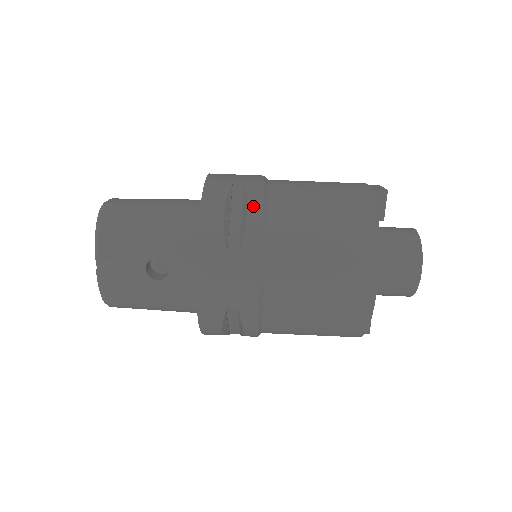
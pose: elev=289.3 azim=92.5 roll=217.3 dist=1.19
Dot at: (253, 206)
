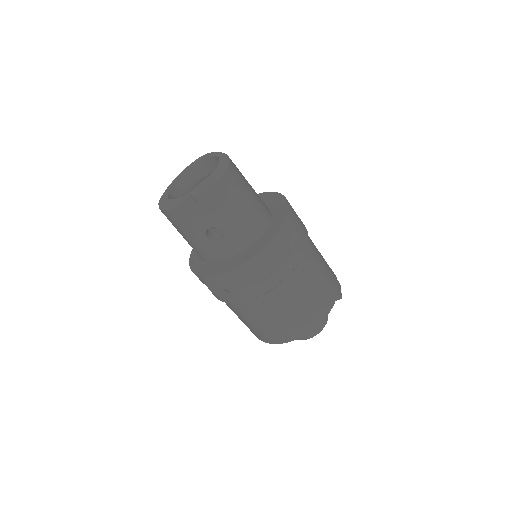
Dot at: (293, 261)
